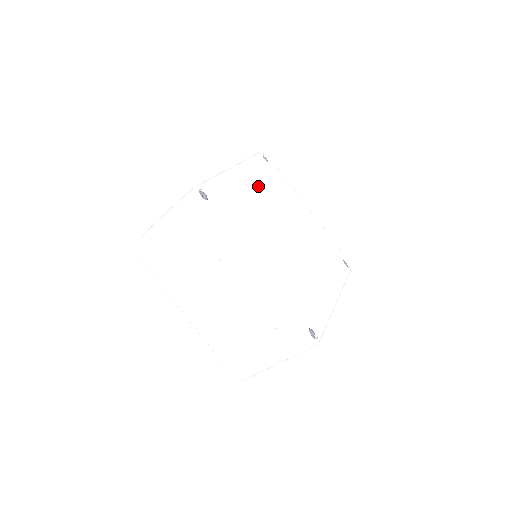
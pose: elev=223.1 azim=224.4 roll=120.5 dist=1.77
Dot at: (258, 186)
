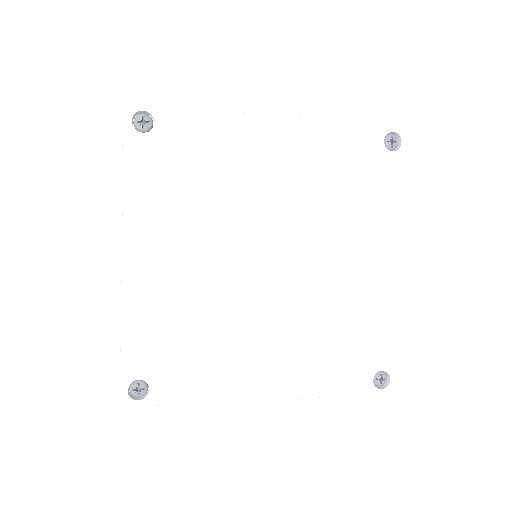
Dot at: (177, 233)
